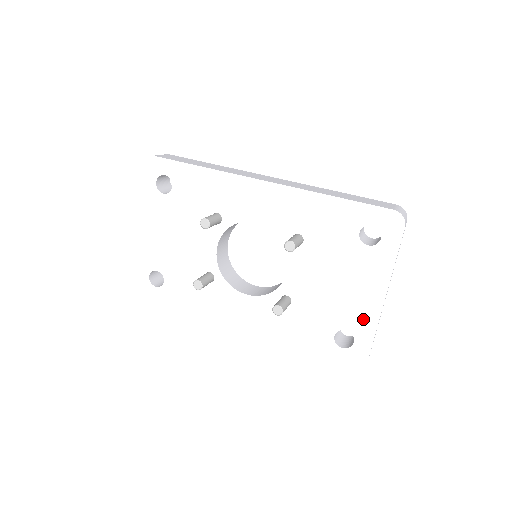
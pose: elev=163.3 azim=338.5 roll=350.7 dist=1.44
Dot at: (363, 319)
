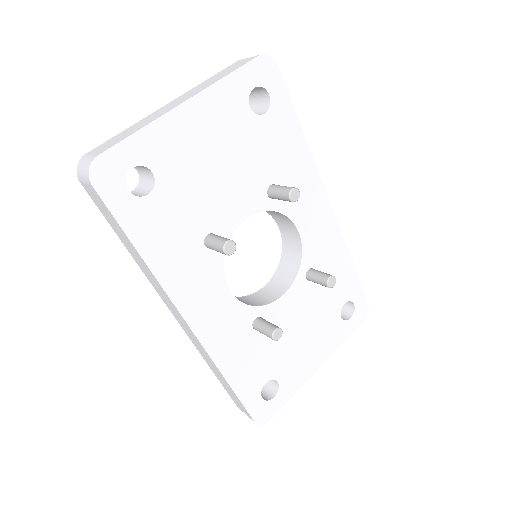
Dot at: (296, 378)
